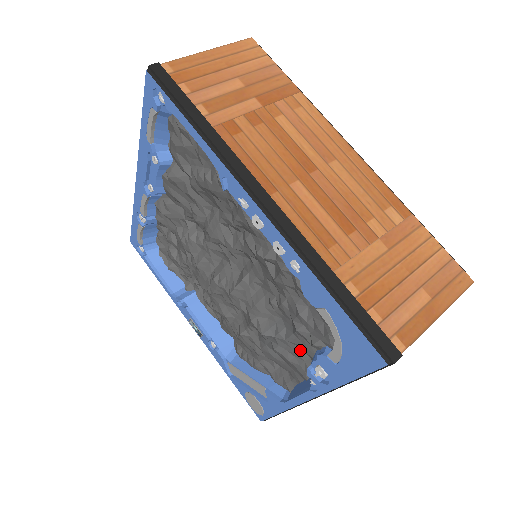
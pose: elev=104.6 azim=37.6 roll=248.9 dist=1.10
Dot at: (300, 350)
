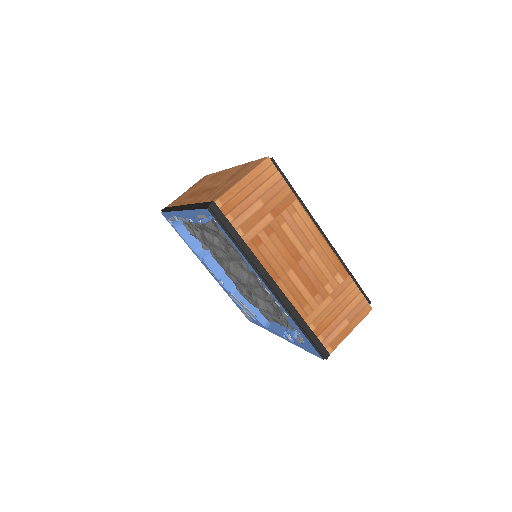
Dot at: occluded
